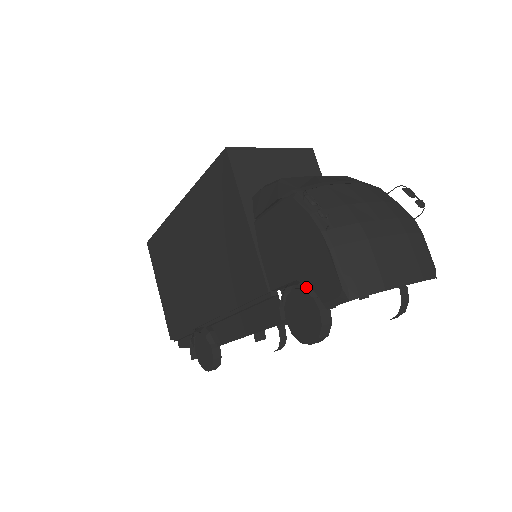
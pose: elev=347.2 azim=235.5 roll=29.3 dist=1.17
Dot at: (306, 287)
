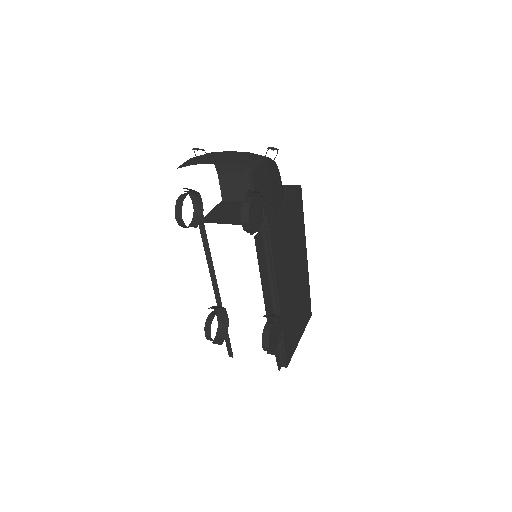
Dot at: (188, 192)
